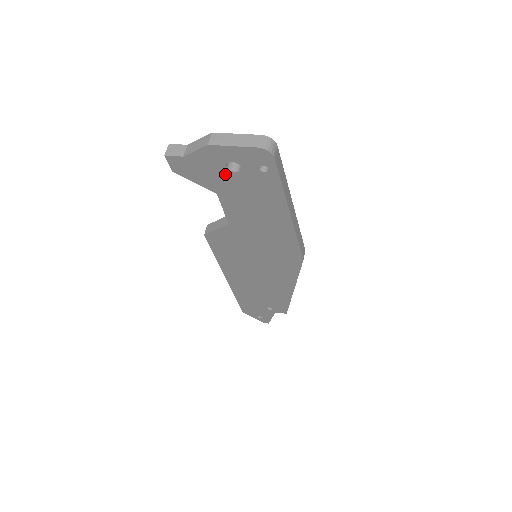
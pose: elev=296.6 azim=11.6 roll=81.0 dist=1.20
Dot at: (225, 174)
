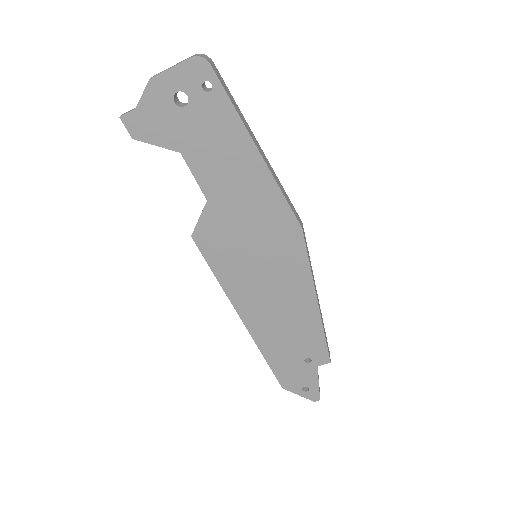
Dot at: (177, 115)
